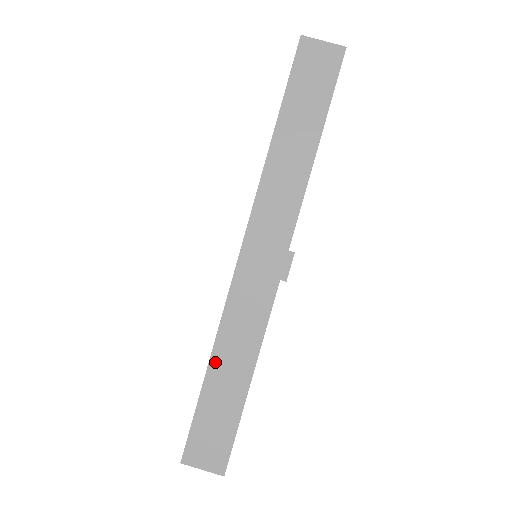
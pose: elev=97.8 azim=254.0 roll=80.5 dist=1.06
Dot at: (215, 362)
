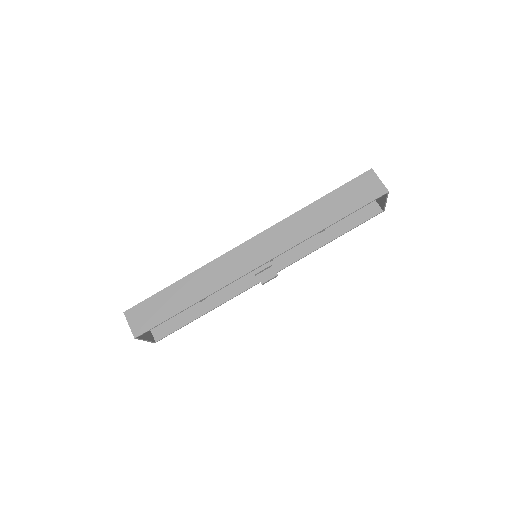
Dot at: (185, 280)
